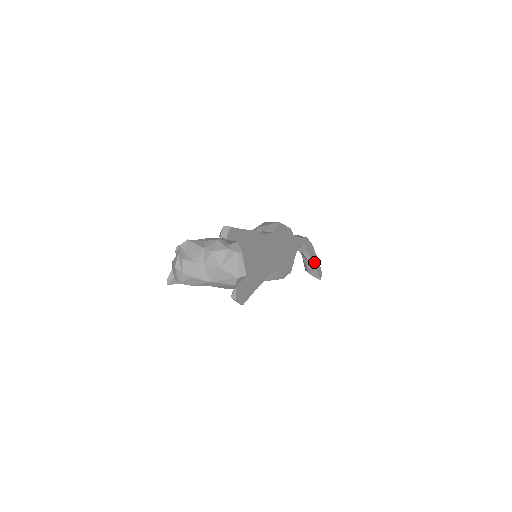
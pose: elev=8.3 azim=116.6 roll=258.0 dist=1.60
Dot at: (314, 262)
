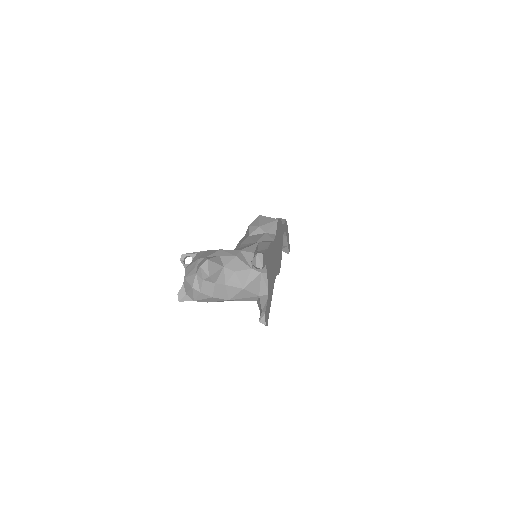
Dot at: (287, 240)
